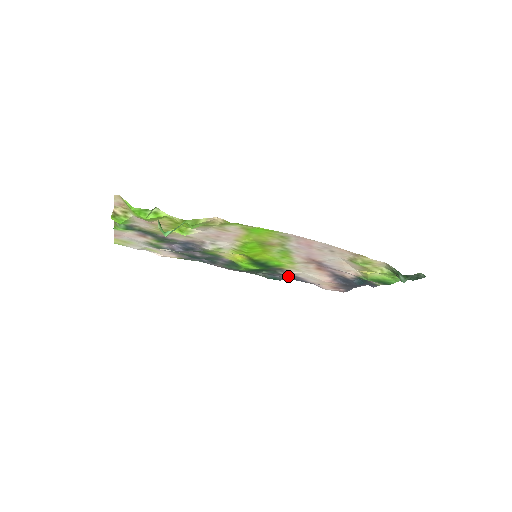
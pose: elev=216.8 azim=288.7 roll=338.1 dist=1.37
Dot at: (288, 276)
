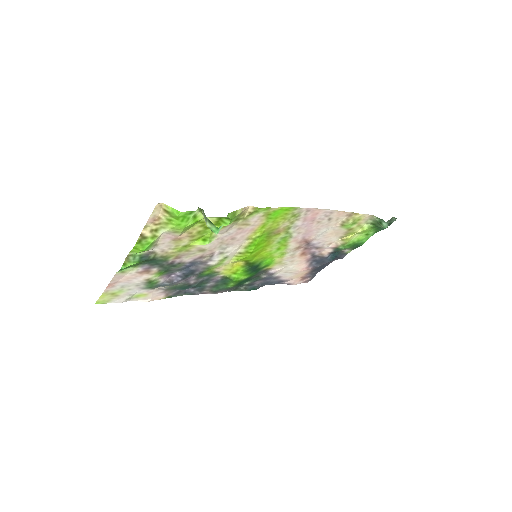
Dot at: (266, 280)
